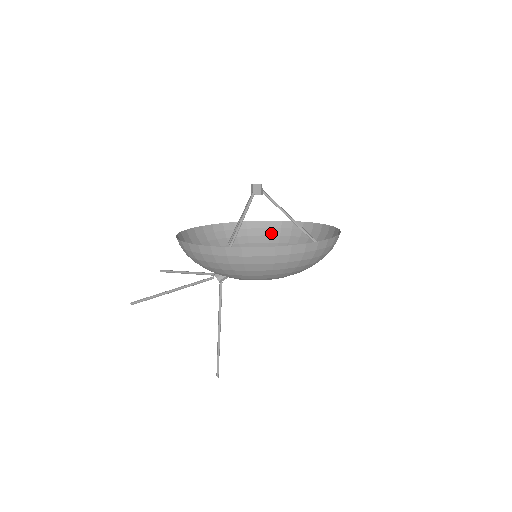
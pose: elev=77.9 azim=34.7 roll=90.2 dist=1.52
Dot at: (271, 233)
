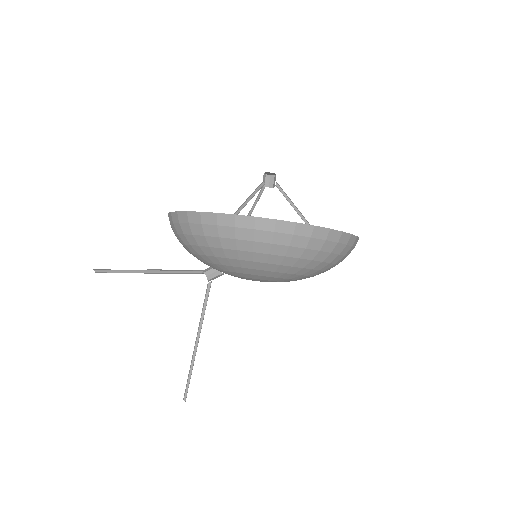
Dot at: occluded
